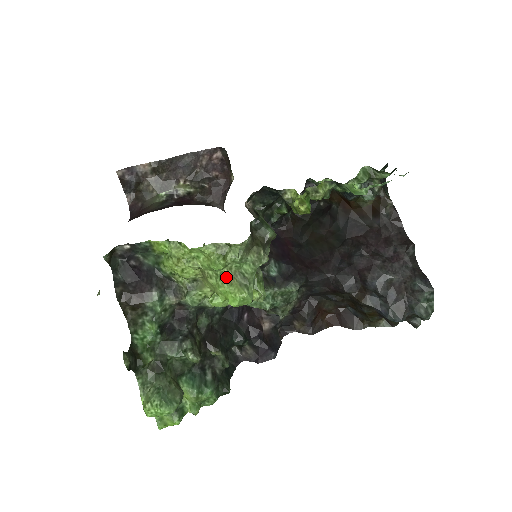
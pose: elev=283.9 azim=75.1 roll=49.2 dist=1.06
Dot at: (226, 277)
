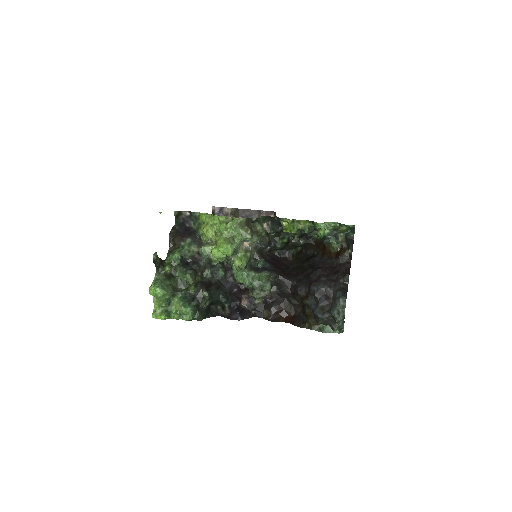
Dot at: (225, 236)
